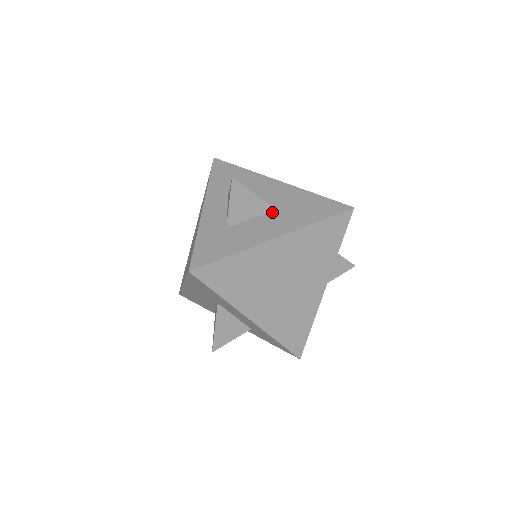
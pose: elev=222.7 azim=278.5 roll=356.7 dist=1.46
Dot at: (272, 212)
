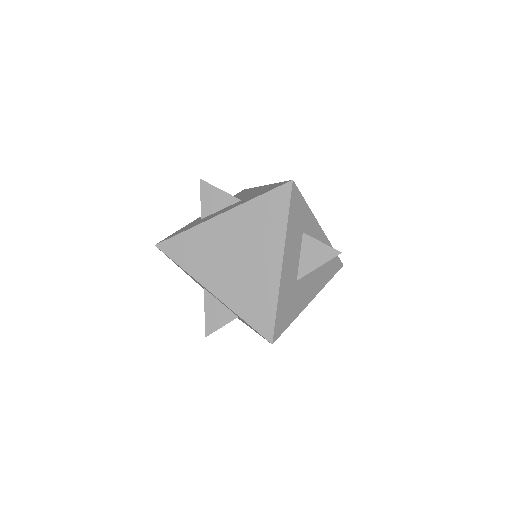
Dot at: (237, 202)
